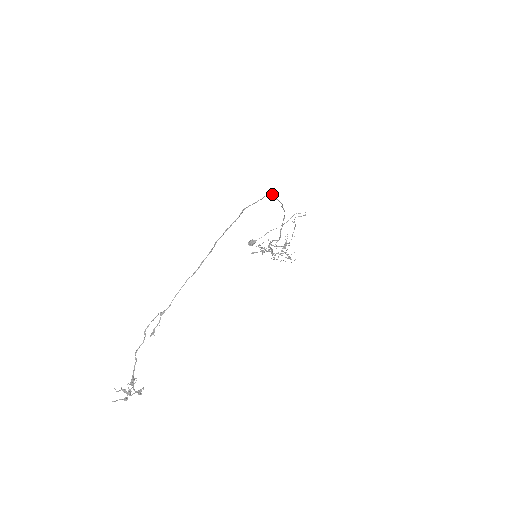
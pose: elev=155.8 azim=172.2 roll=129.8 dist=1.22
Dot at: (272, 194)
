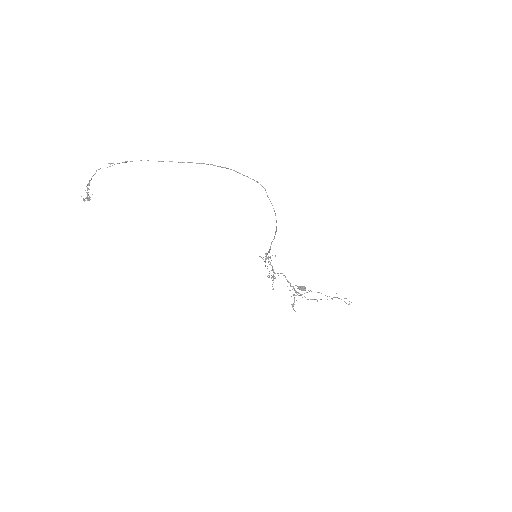
Dot at: occluded
